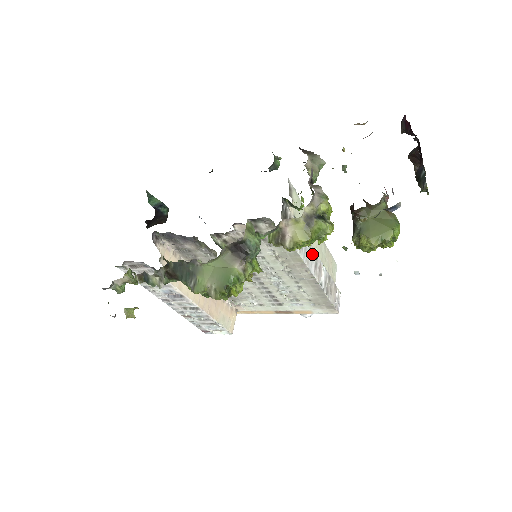
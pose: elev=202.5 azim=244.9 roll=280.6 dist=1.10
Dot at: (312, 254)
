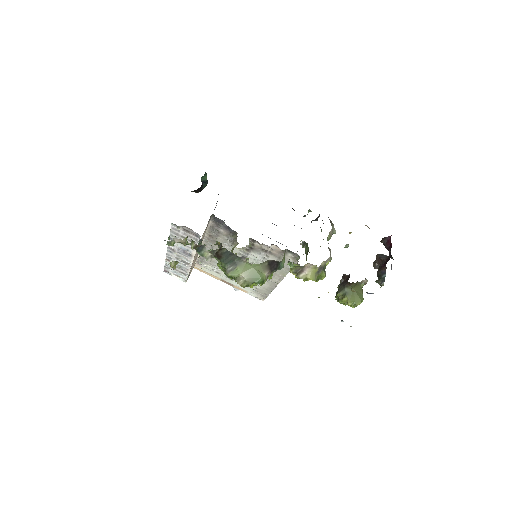
Dot at: occluded
